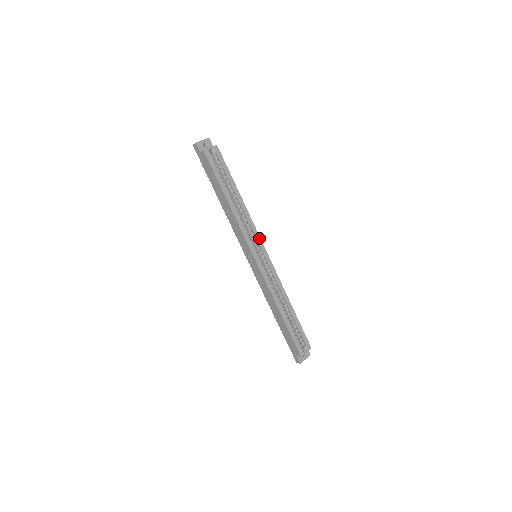
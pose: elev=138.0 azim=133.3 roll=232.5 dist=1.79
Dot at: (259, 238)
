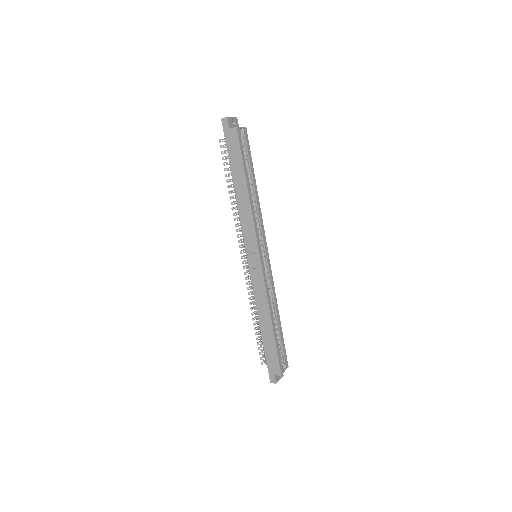
Dot at: (265, 237)
